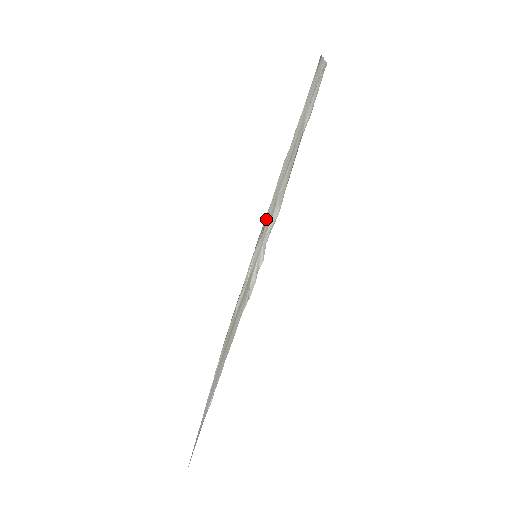
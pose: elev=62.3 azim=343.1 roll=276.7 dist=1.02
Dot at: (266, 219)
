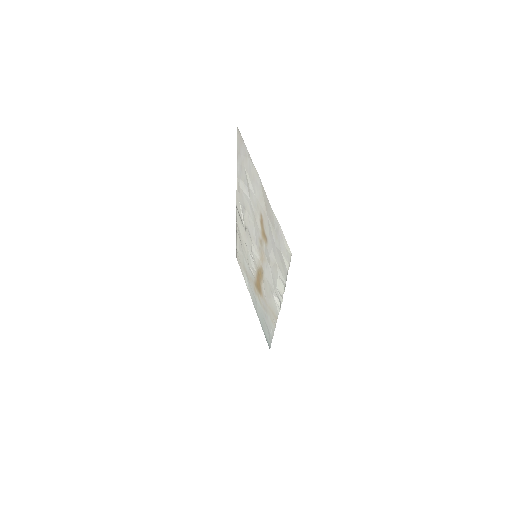
Dot at: (248, 228)
